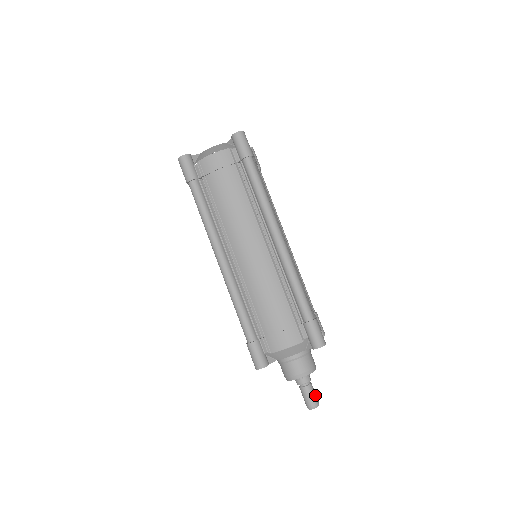
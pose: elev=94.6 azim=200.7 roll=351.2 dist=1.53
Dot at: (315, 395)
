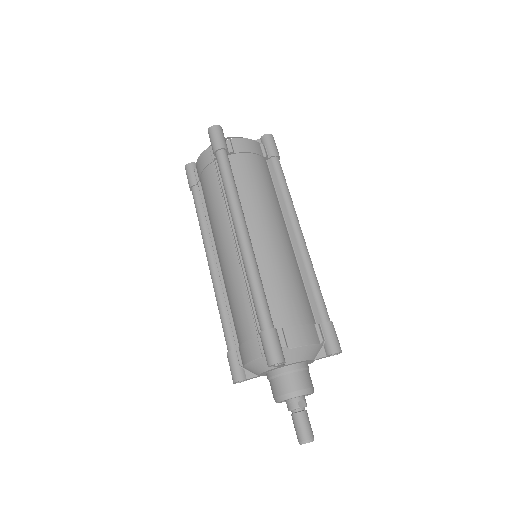
Dot at: (305, 427)
